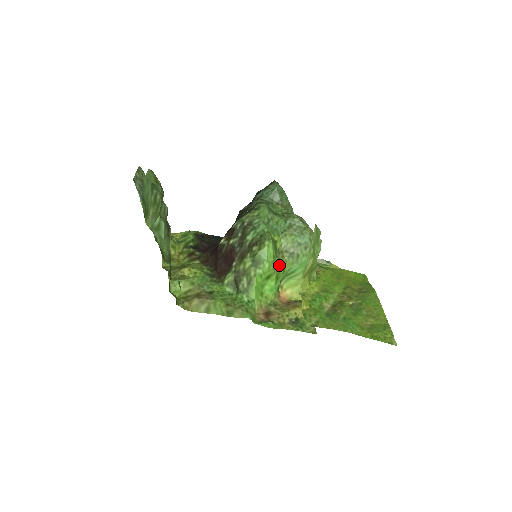
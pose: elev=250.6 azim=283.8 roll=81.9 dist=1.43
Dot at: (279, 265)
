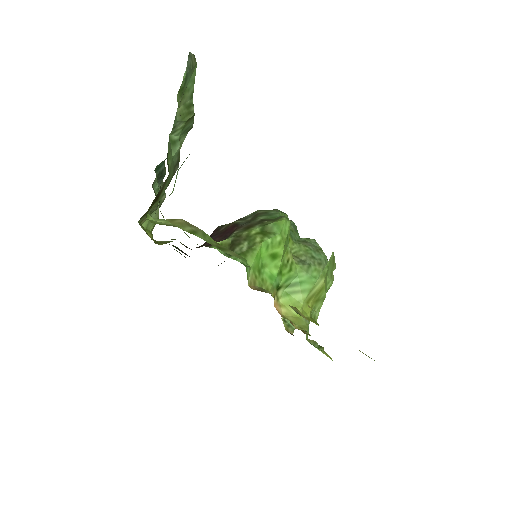
Dot at: (288, 257)
